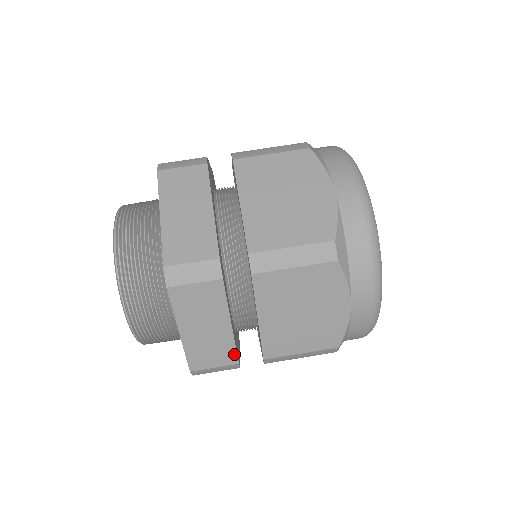
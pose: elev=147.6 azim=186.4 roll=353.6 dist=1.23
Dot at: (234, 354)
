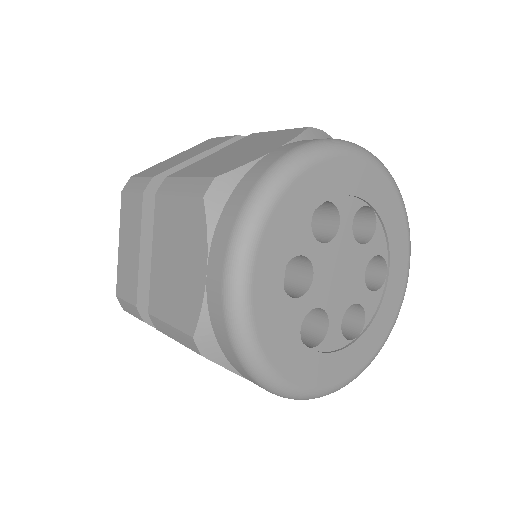
Dot at: (136, 292)
